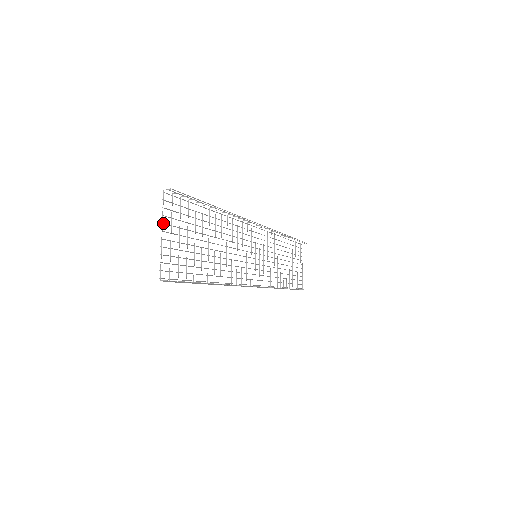
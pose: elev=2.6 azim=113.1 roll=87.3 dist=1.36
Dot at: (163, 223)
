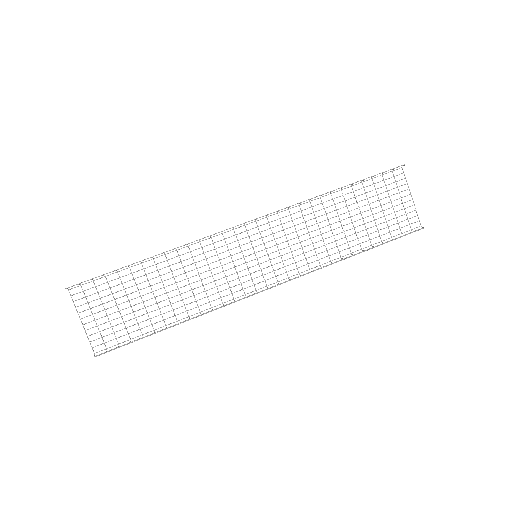
Dot at: (80, 312)
